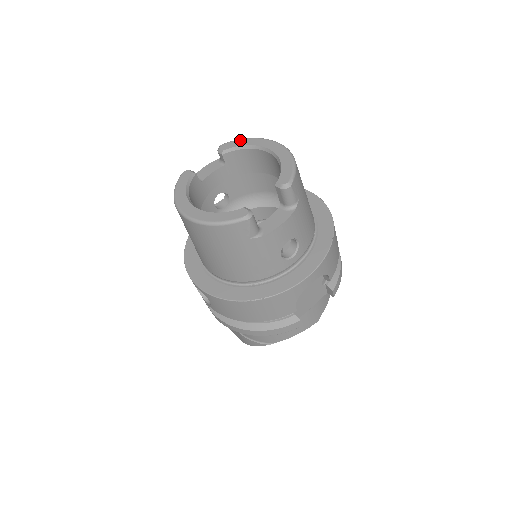
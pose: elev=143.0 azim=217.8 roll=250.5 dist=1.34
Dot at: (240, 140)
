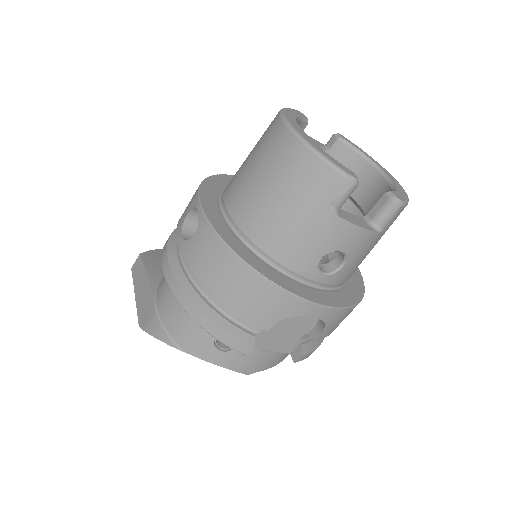
Dot at: occluded
